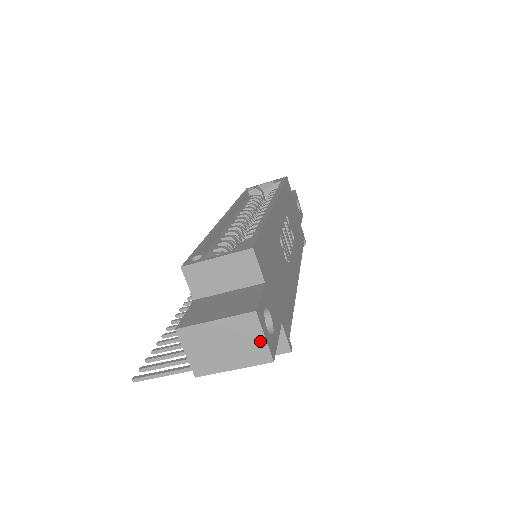
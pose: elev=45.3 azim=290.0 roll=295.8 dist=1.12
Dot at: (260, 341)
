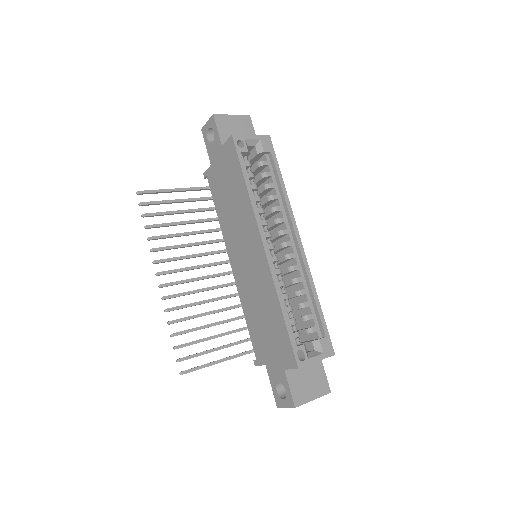
Dot at: occluded
